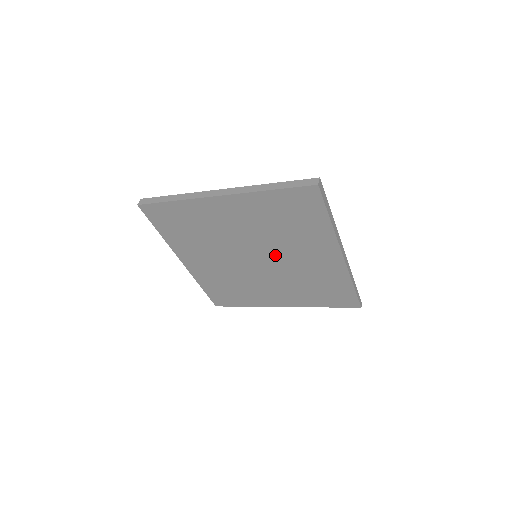
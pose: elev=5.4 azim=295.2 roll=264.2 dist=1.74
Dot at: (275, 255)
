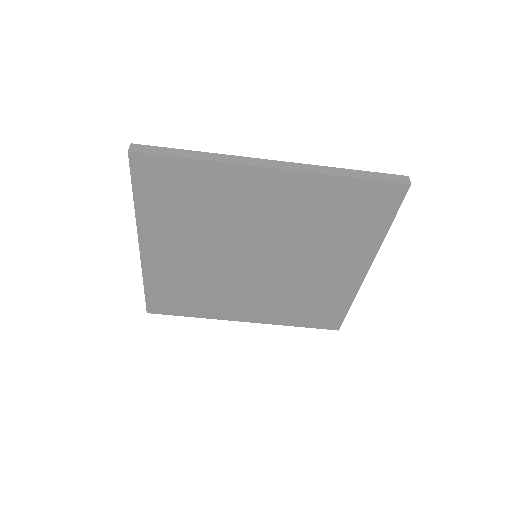
Dot at: (286, 259)
